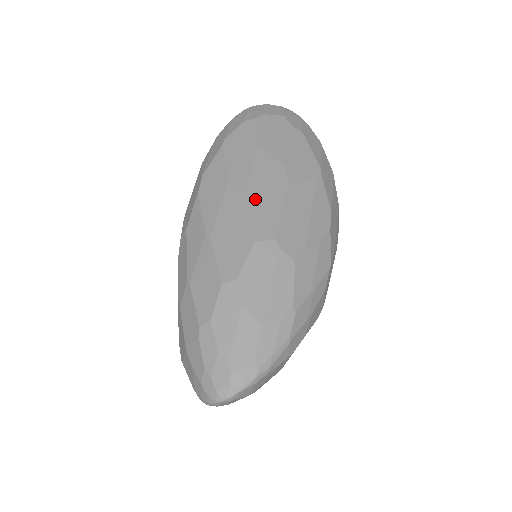
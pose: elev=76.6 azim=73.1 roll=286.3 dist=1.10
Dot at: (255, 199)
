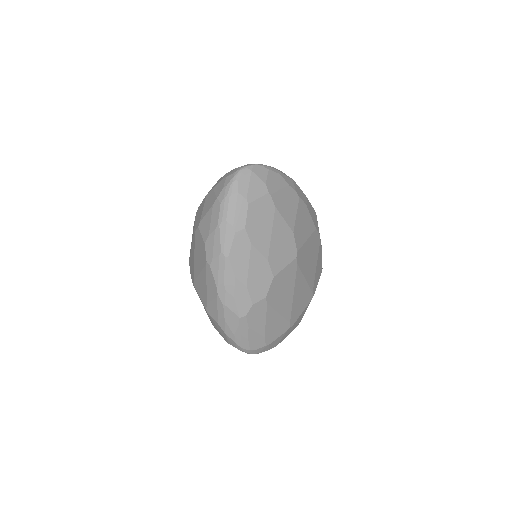
Dot at: occluded
